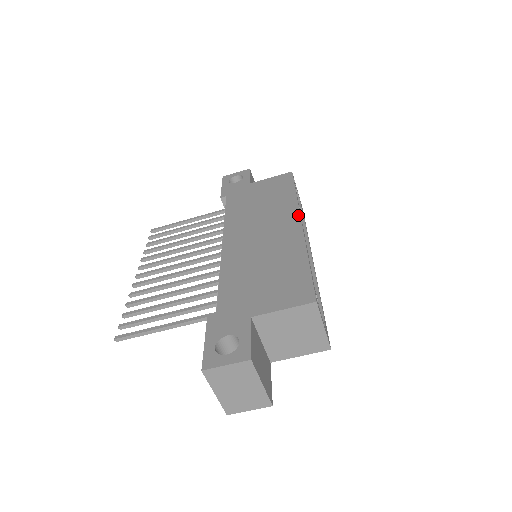
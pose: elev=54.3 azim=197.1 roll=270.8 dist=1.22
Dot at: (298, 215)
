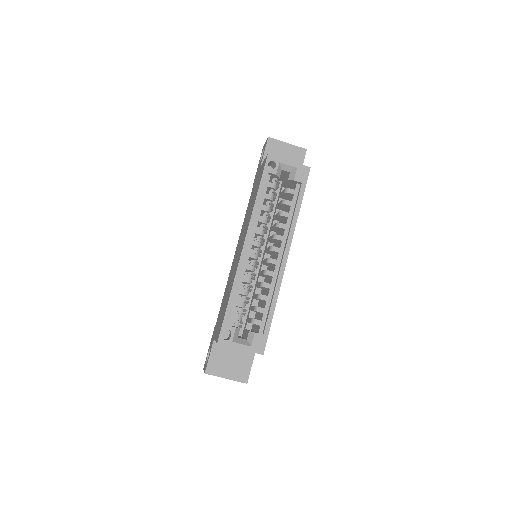
Dot at: (246, 234)
